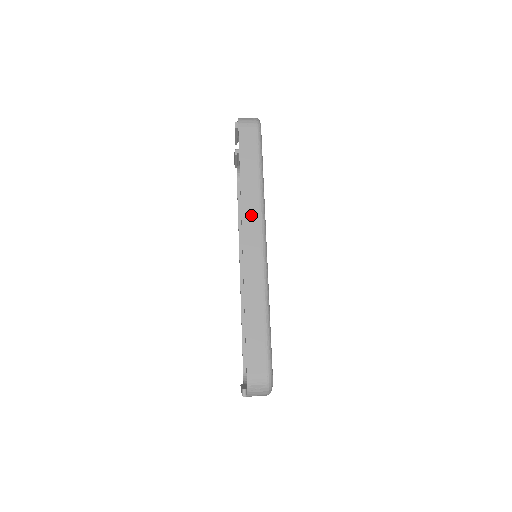
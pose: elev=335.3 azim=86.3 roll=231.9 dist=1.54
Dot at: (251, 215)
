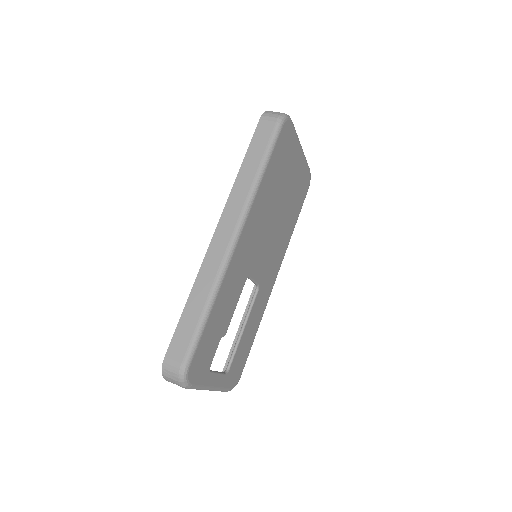
Dot at: (234, 207)
